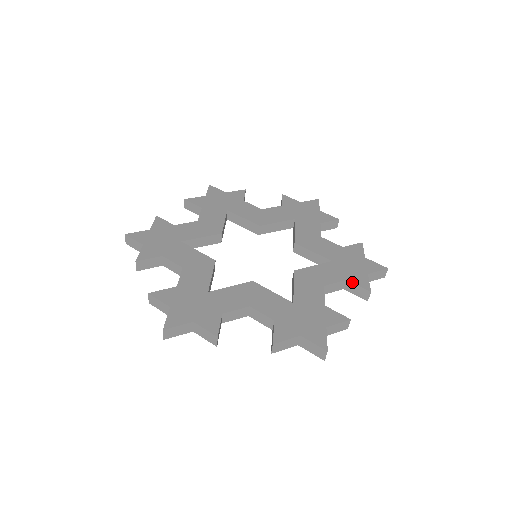
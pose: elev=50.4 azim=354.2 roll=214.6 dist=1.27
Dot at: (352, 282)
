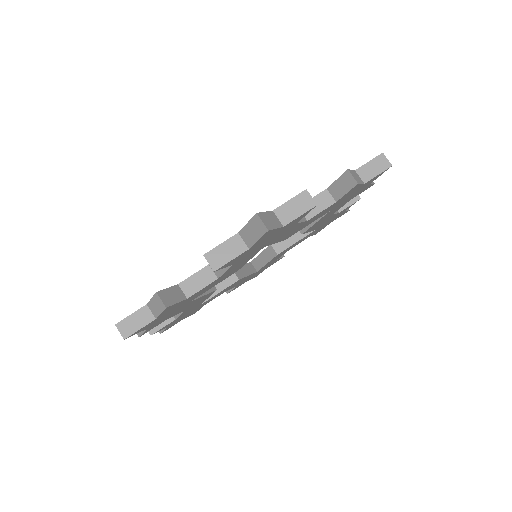
Dot at: occluded
